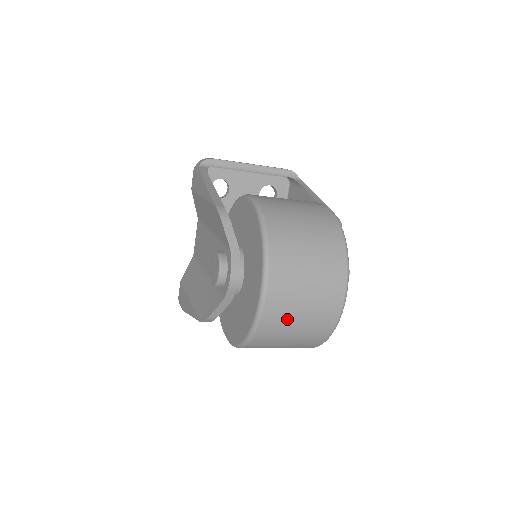
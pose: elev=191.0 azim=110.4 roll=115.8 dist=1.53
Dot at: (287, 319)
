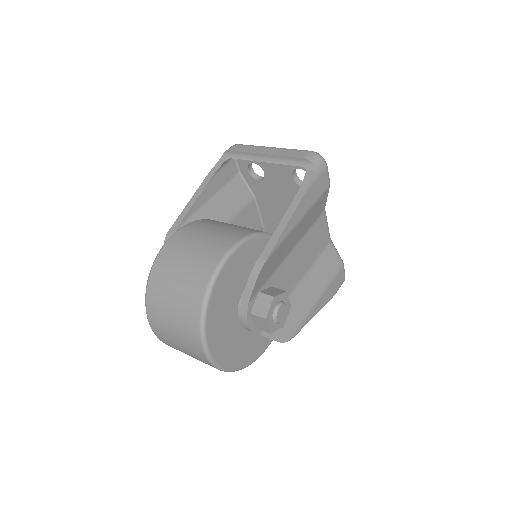
Dot at: (179, 350)
